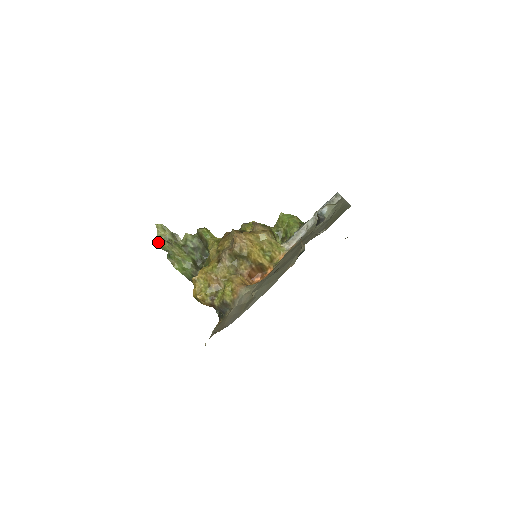
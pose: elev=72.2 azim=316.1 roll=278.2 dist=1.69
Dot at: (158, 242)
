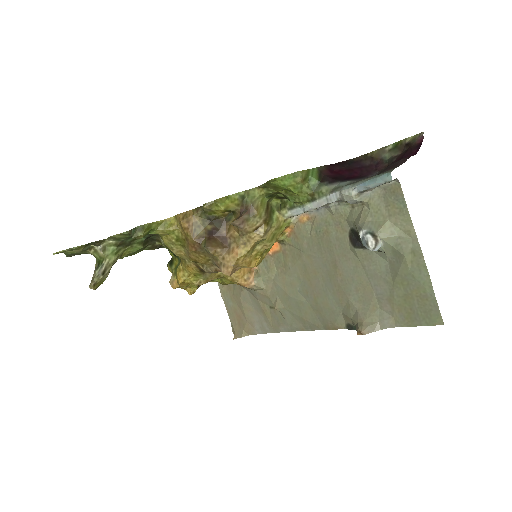
Dot at: (93, 287)
